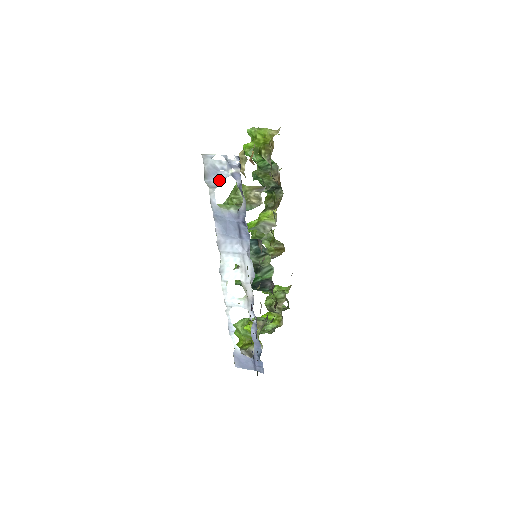
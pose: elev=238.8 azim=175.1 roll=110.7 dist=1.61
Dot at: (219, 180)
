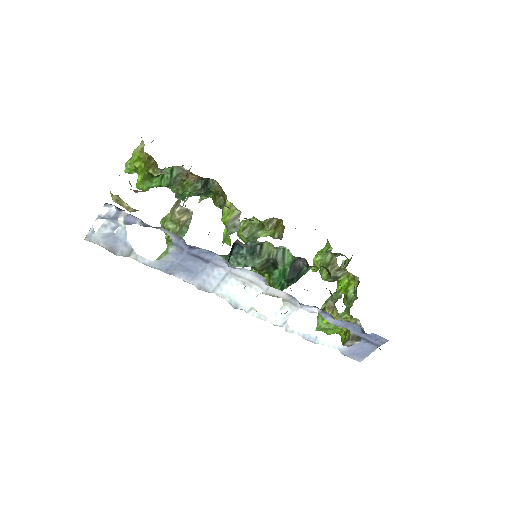
Dot at: (125, 241)
